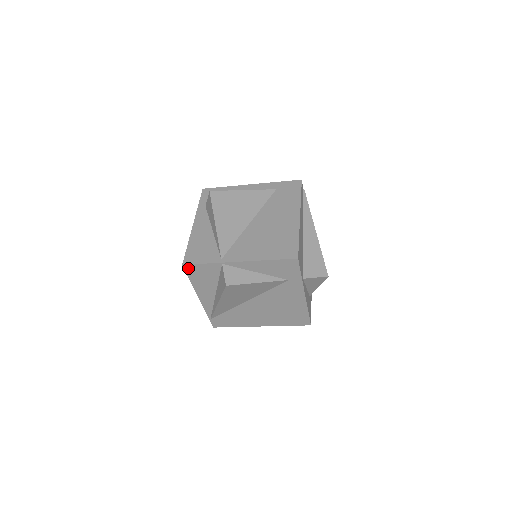
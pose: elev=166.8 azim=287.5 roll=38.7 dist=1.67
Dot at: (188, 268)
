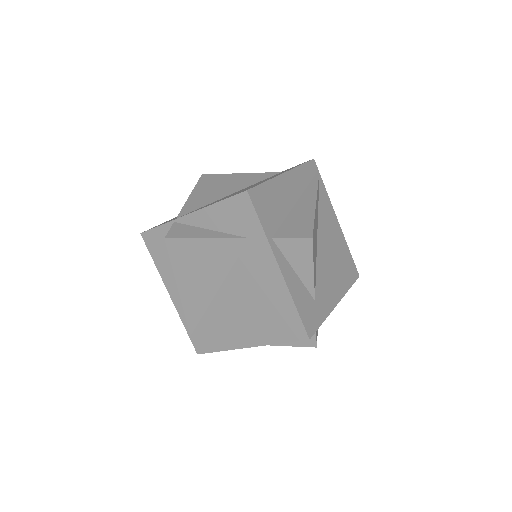
Dot at: (147, 238)
